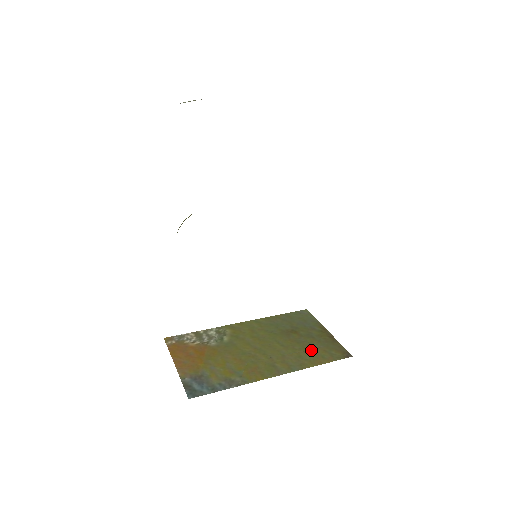
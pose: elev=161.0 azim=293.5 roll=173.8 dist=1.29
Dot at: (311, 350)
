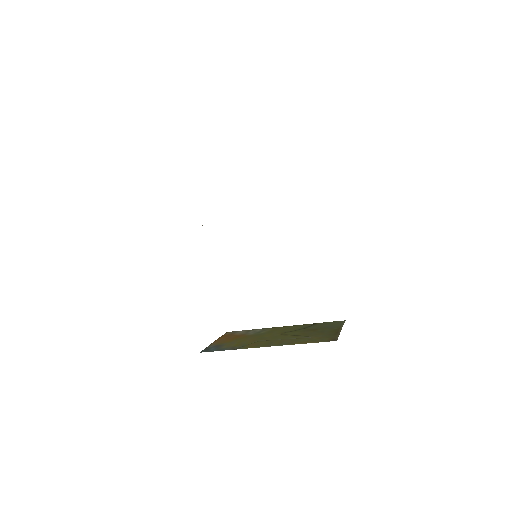
Dot at: (310, 337)
